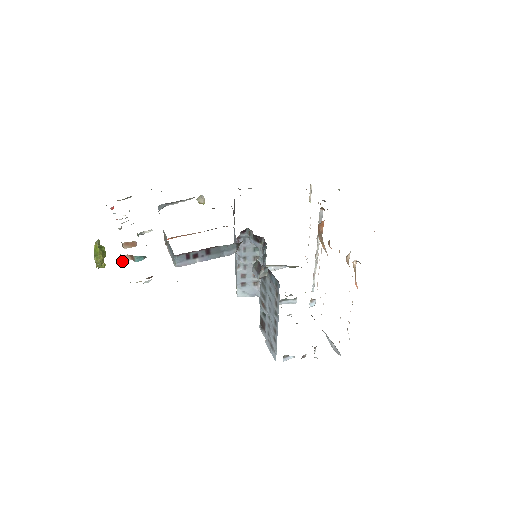
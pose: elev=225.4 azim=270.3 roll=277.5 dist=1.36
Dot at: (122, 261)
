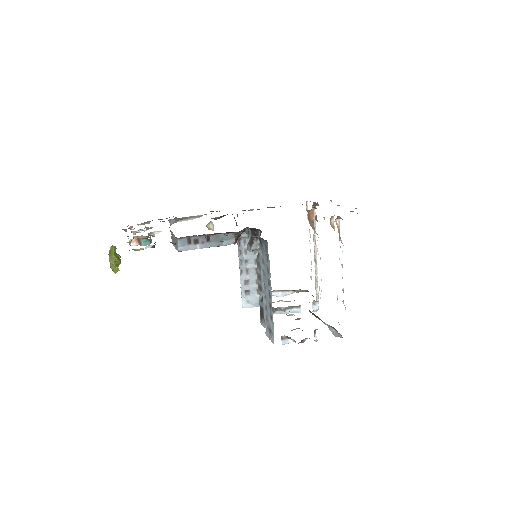
Dot at: (130, 245)
